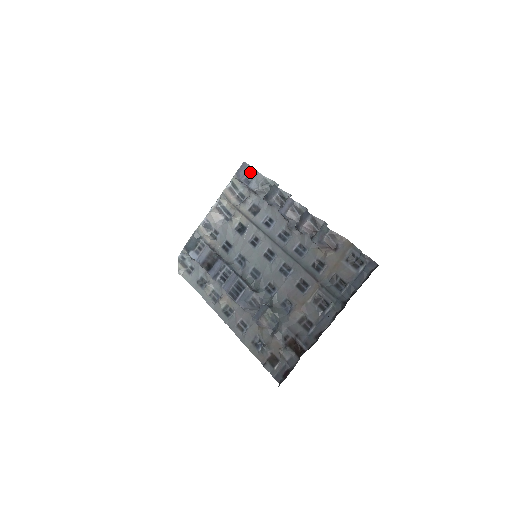
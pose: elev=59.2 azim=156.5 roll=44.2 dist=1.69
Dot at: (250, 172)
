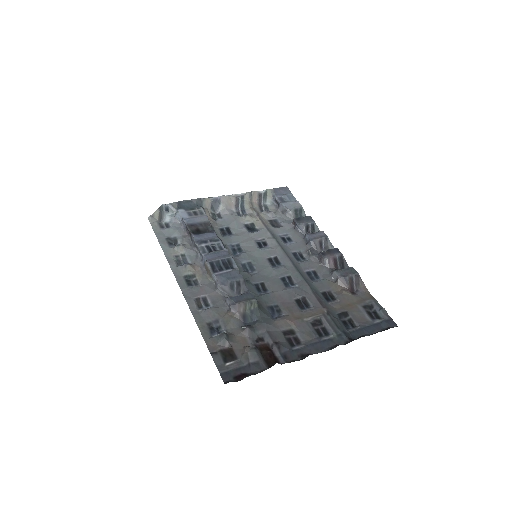
Dot at: (289, 196)
